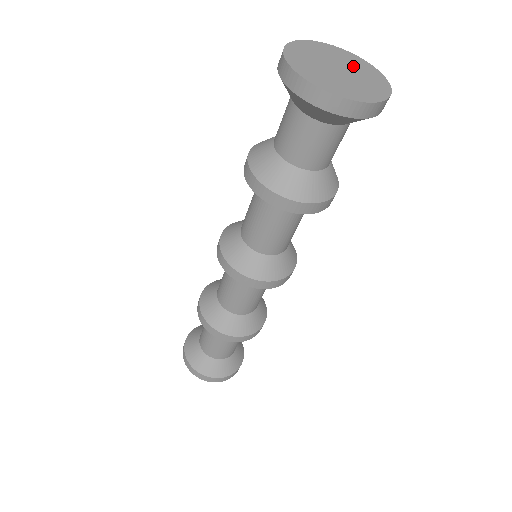
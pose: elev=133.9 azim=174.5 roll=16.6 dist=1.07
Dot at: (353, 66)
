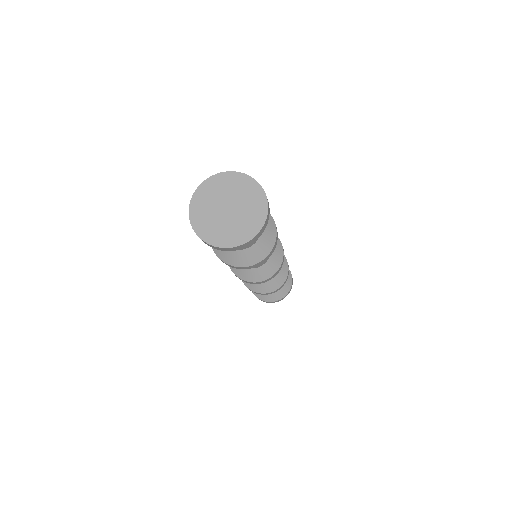
Dot at: (246, 212)
